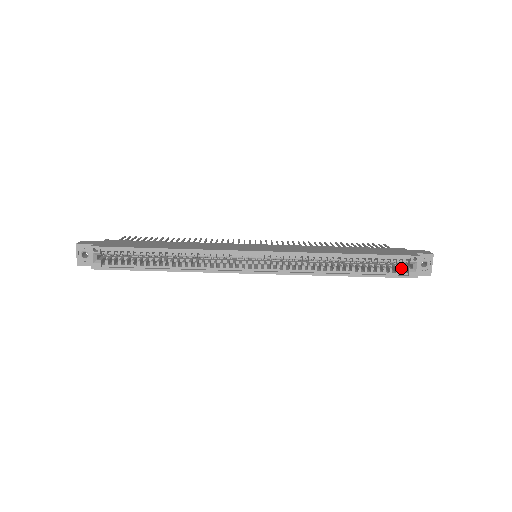
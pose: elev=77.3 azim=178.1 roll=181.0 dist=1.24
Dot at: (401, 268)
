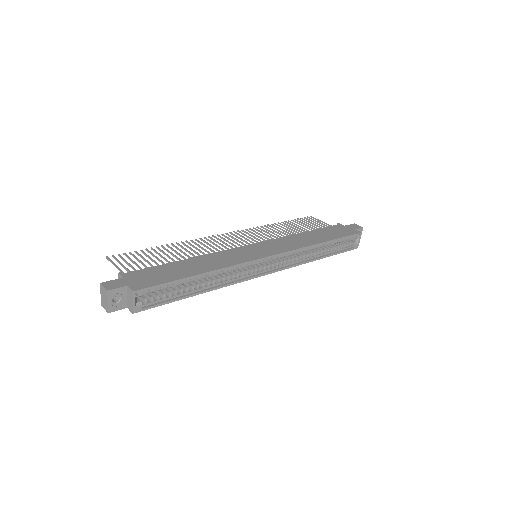
Dot at: (349, 243)
